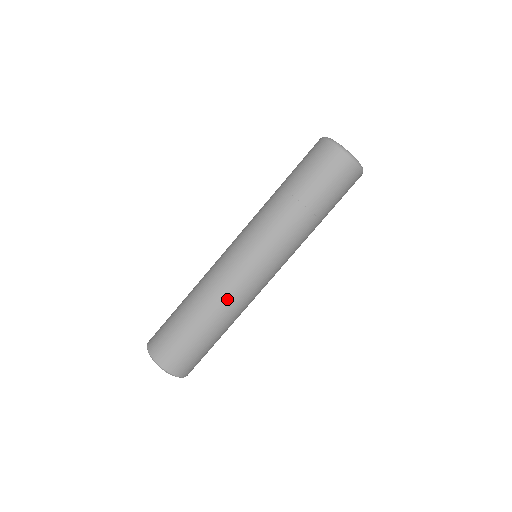
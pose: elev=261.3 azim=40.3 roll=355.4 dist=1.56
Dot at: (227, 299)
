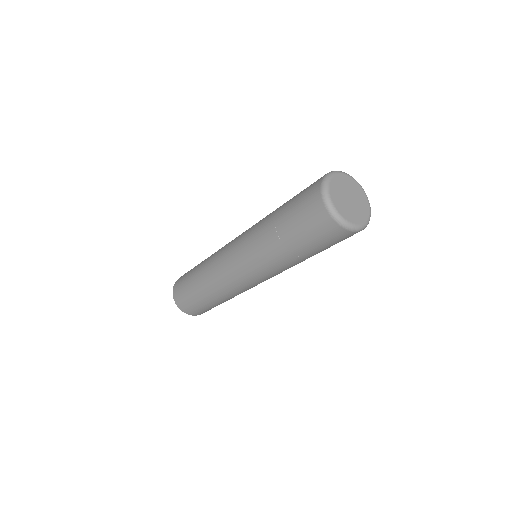
Dot at: (237, 294)
